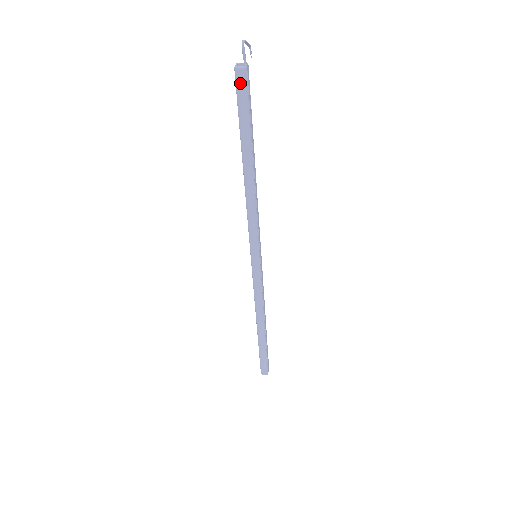
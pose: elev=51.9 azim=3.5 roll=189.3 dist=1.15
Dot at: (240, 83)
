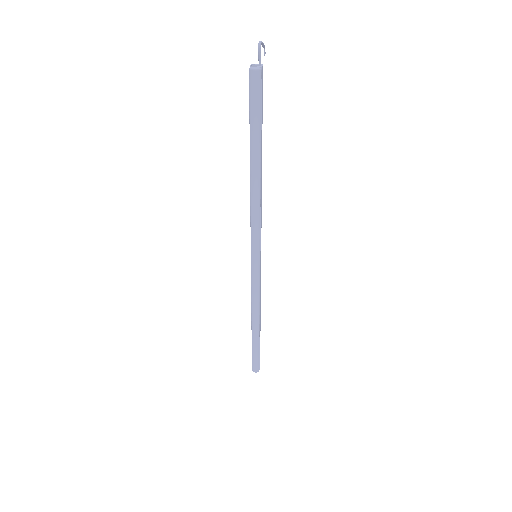
Dot at: (254, 84)
